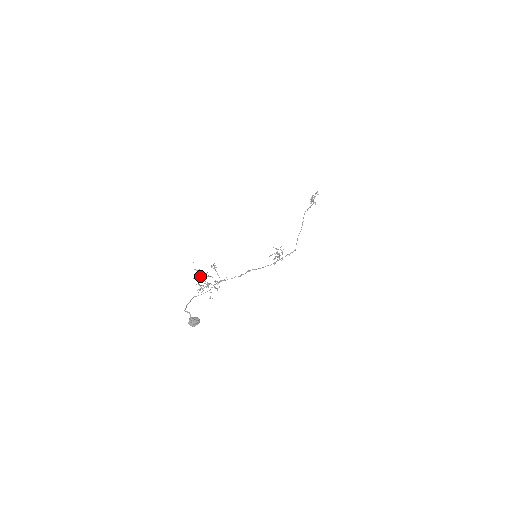
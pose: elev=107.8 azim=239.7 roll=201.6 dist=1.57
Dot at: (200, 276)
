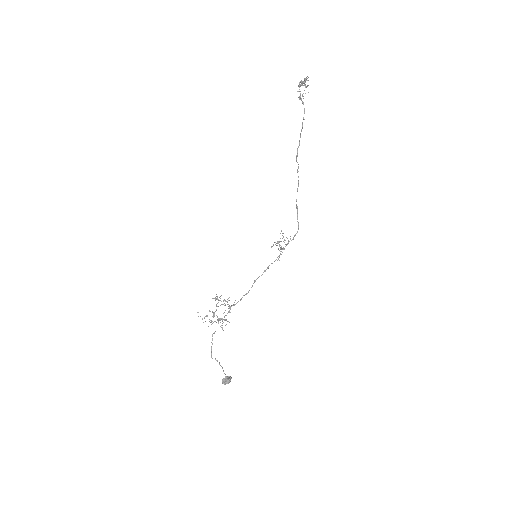
Dot at: occluded
